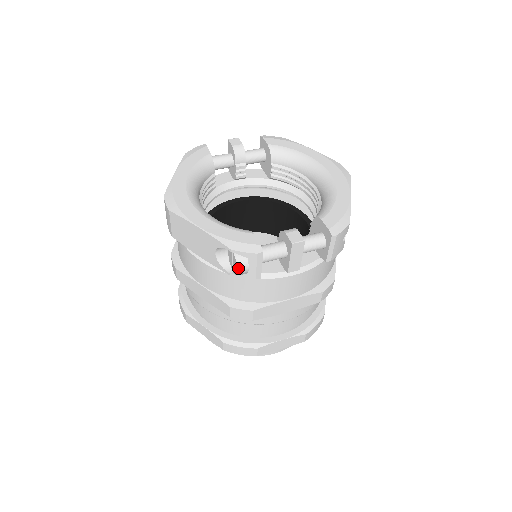
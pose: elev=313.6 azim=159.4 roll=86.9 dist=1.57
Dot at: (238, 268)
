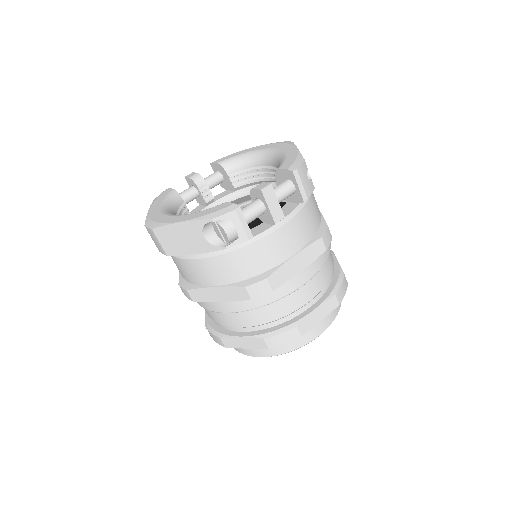
Dot at: (226, 232)
